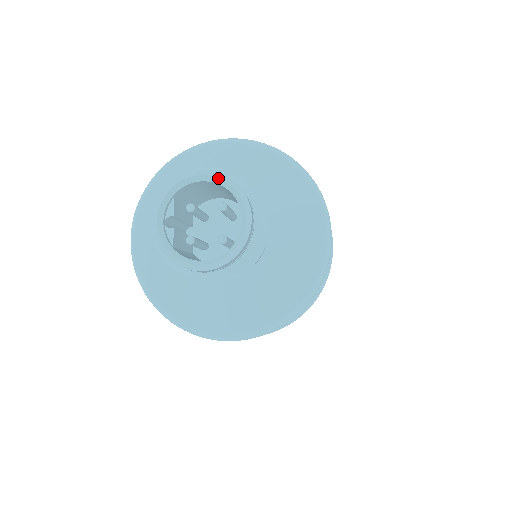
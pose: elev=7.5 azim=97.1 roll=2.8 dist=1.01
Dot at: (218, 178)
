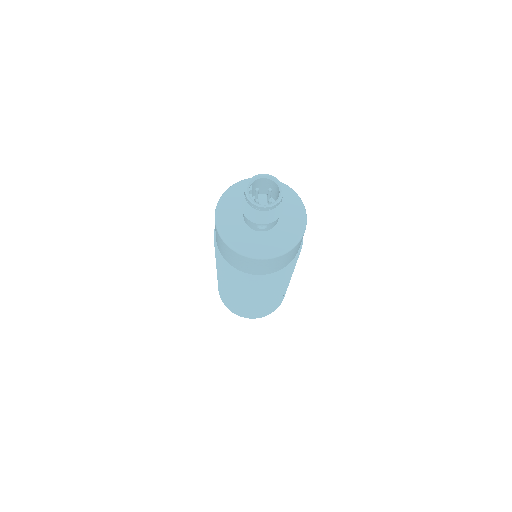
Dot at: (270, 177)
